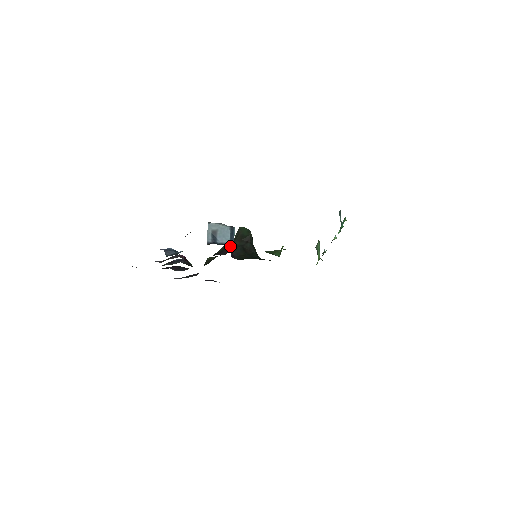
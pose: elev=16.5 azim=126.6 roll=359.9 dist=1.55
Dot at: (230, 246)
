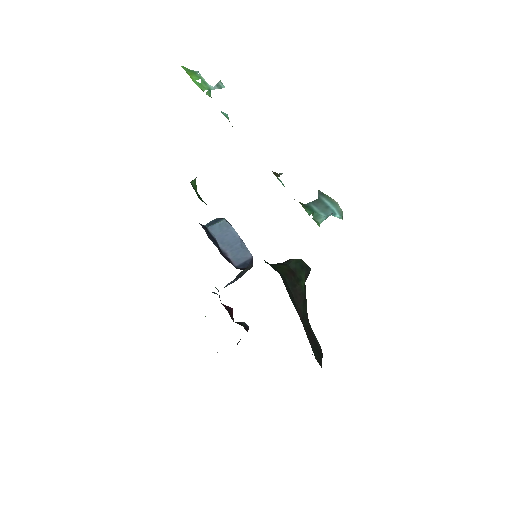
Dot at: occluded
